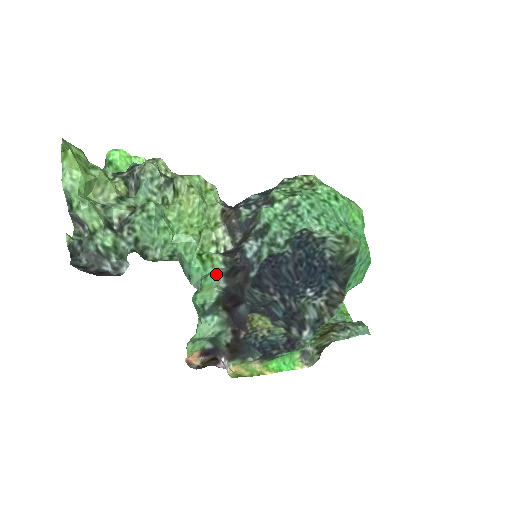
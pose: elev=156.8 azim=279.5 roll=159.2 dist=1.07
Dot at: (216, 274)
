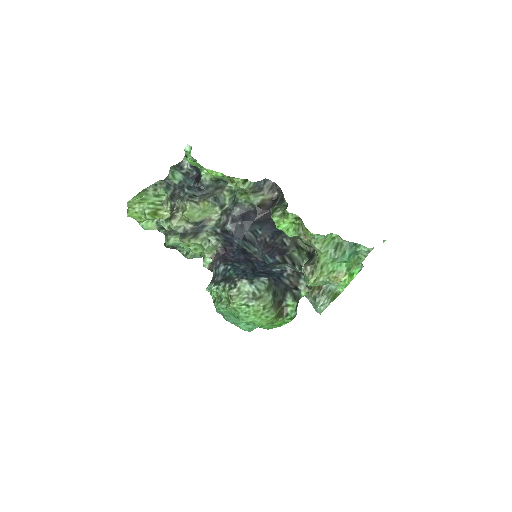
Dot at: occluded
